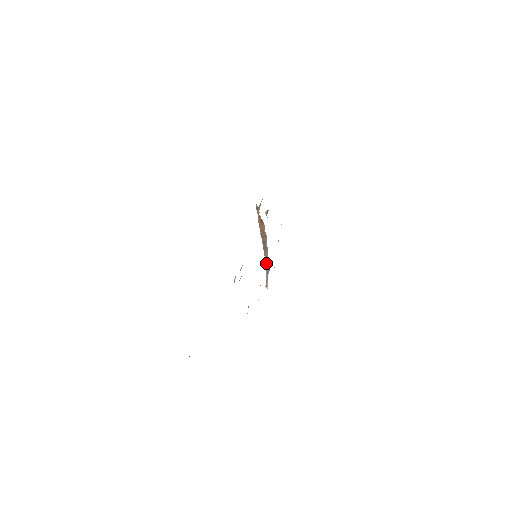
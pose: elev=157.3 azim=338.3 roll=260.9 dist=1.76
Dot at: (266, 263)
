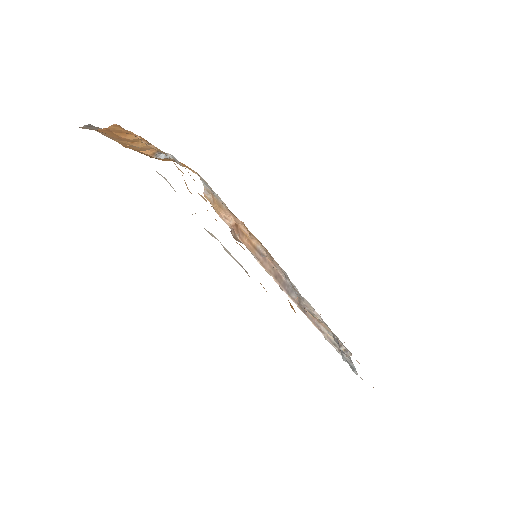
Dot at: (325, 339)
